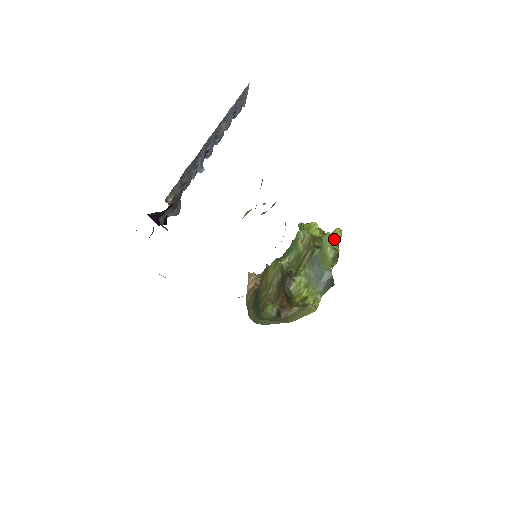
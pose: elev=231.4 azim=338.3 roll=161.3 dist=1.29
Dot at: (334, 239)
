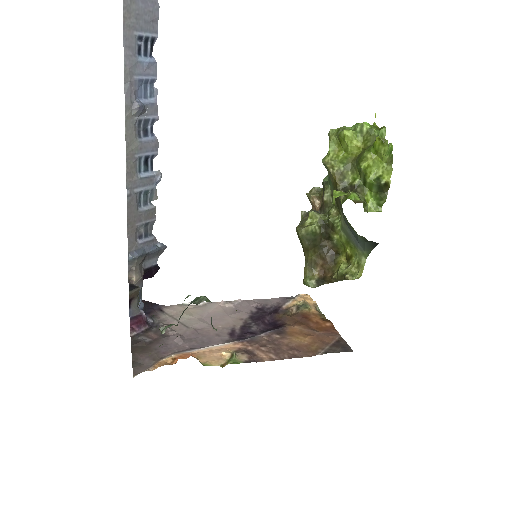
Dot at: (378, 157)
